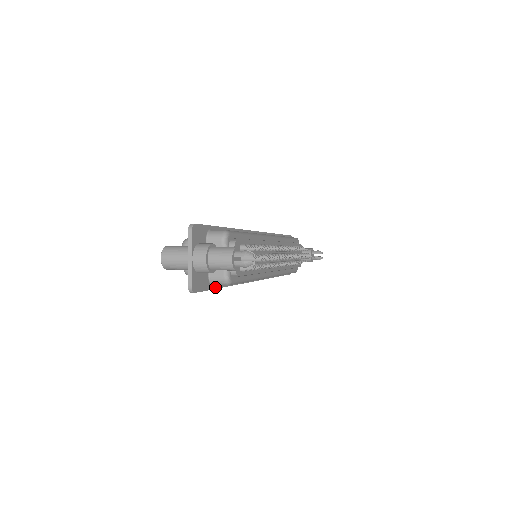
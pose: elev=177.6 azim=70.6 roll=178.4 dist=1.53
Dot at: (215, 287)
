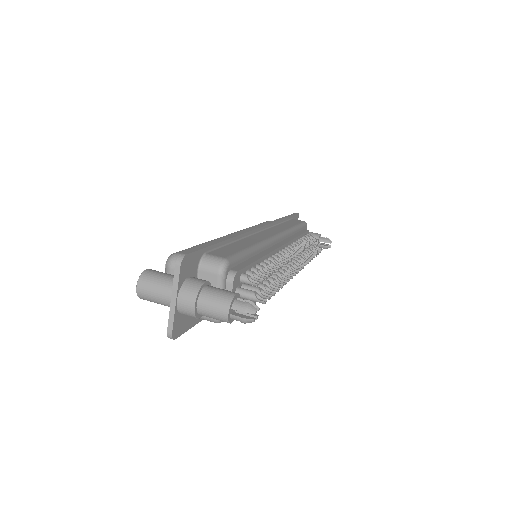
Dot at: occluded
